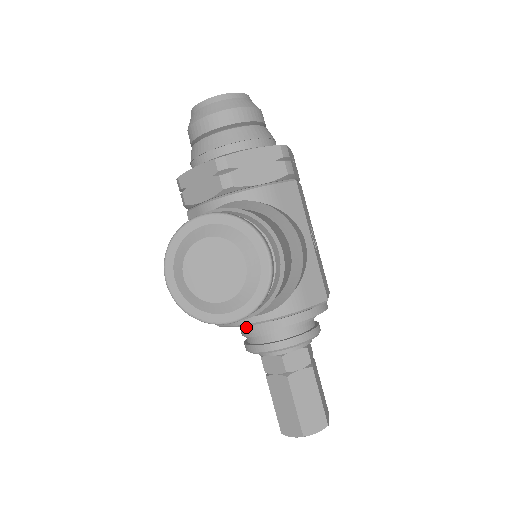
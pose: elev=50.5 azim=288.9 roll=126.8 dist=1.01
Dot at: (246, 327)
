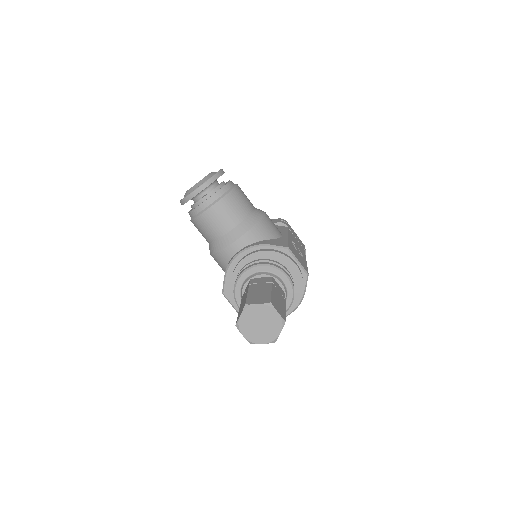
Dot at: (233, 272)
